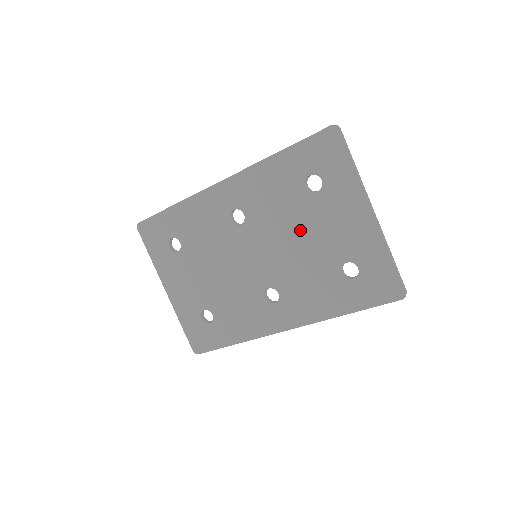
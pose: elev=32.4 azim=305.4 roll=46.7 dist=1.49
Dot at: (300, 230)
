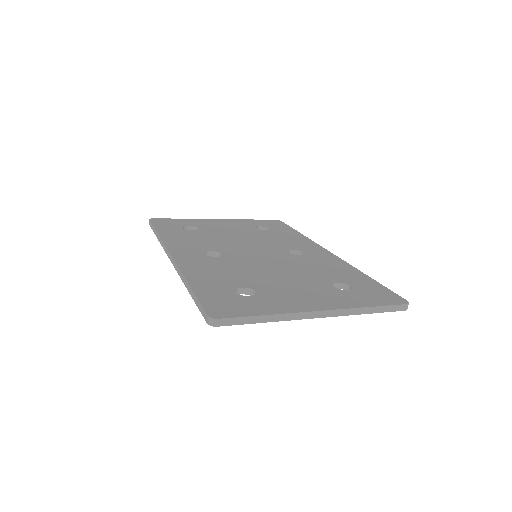
Dot at: occluded
